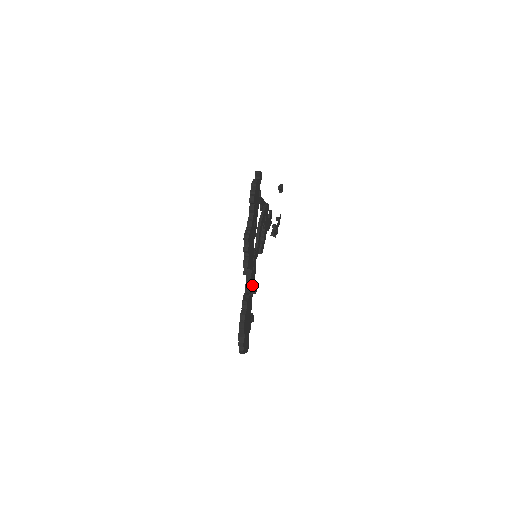
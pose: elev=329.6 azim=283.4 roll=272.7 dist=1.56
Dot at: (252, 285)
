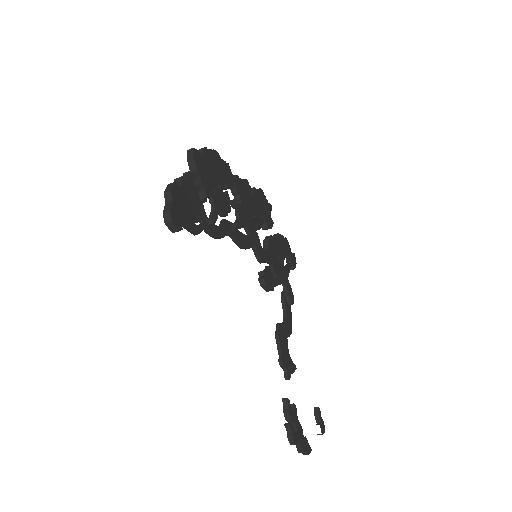
Dot at: (241, 192)
